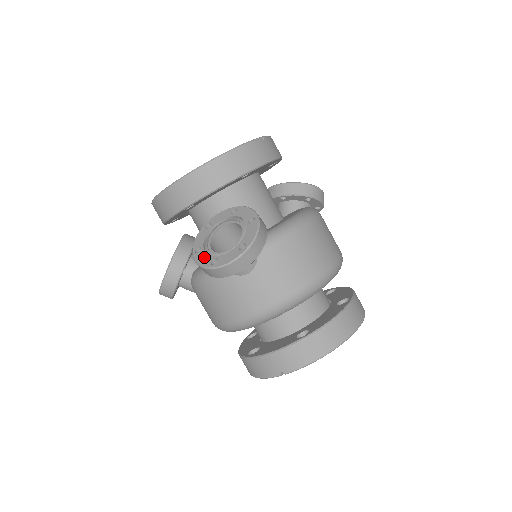
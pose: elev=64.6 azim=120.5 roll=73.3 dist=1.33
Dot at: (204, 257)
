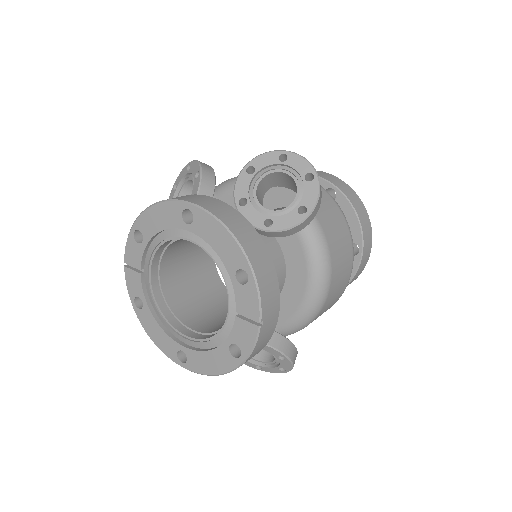
Dot at: occluded
